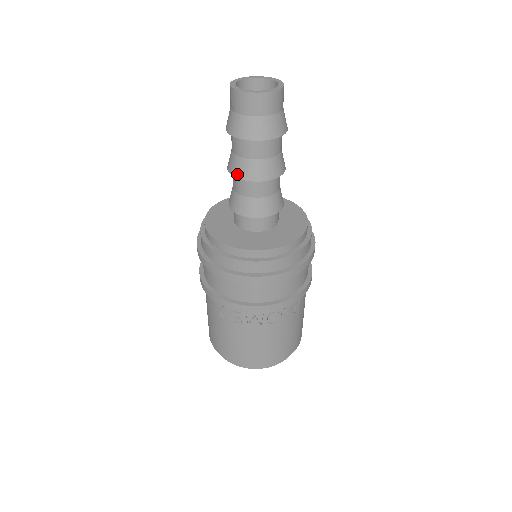
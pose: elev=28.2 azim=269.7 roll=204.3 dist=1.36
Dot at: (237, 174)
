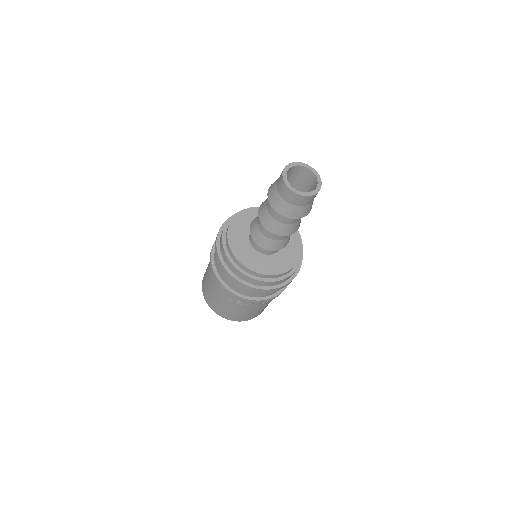
Dot at: (269, 228)
